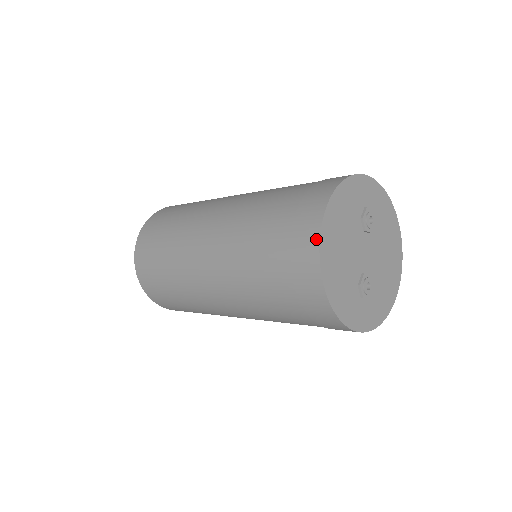
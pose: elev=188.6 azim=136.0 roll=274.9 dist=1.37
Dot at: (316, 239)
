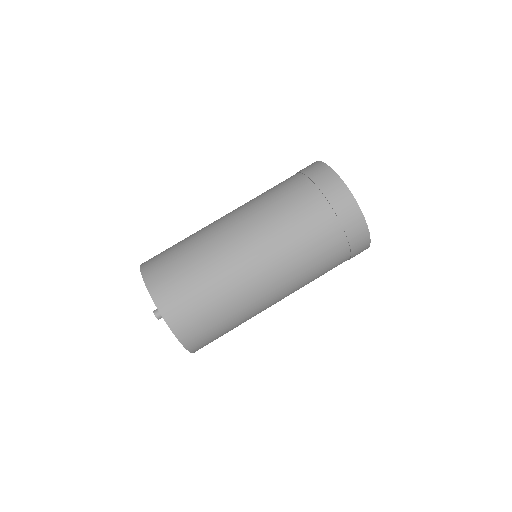
Dot at: (353, 200)
